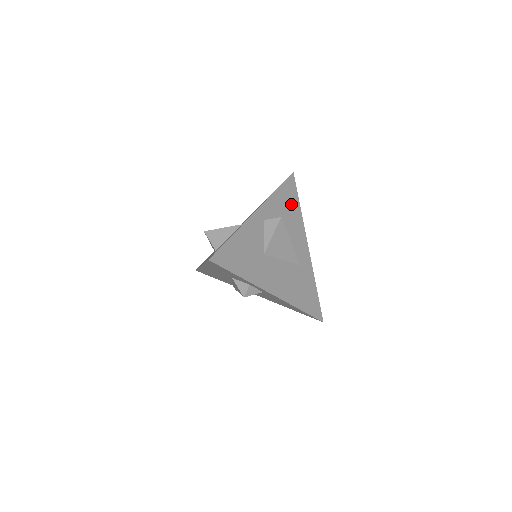
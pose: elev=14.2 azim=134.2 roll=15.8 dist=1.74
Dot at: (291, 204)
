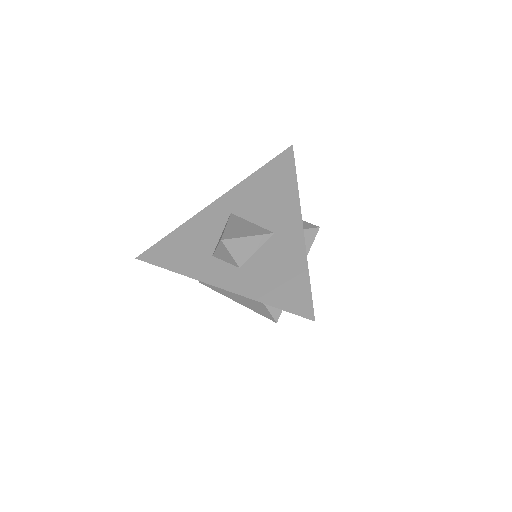
Dot at: occluded
